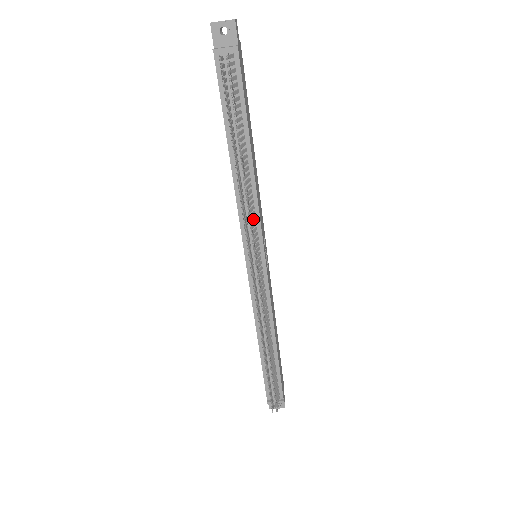
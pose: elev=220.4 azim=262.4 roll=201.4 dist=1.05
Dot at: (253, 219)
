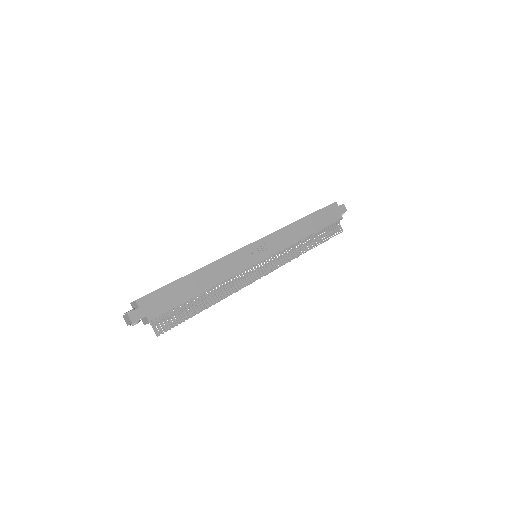
Dot at: (238, 277)
